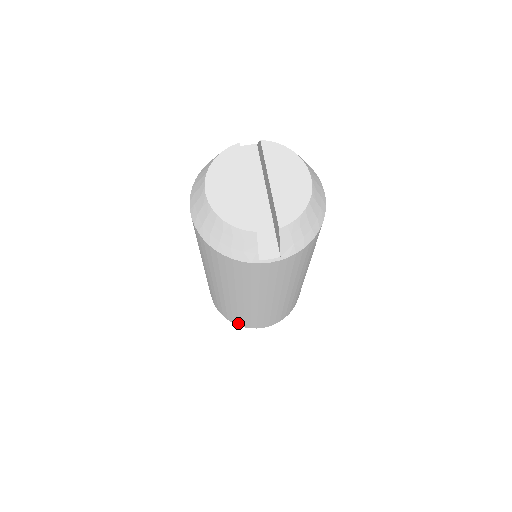
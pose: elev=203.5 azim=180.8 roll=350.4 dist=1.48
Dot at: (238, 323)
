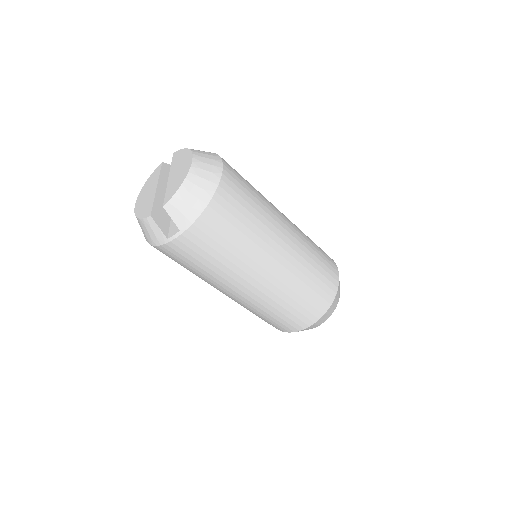
Dot at: (280, 329)
